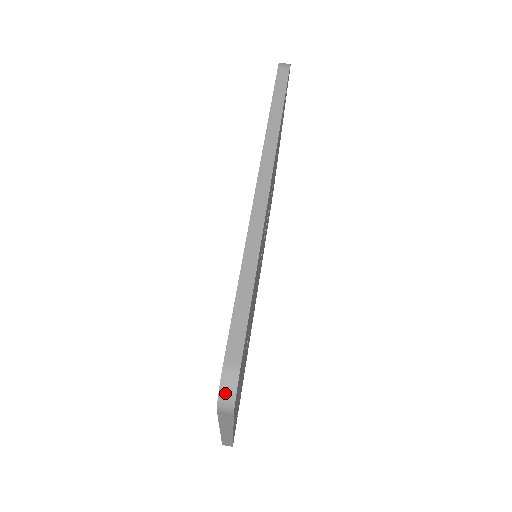
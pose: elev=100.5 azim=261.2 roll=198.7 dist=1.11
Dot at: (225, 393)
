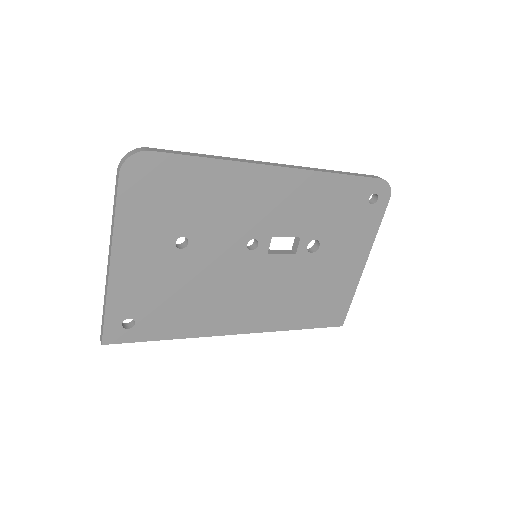
Dot at: (129, 154)
